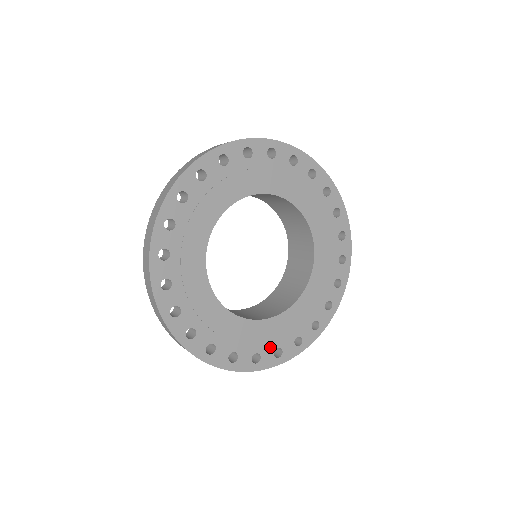
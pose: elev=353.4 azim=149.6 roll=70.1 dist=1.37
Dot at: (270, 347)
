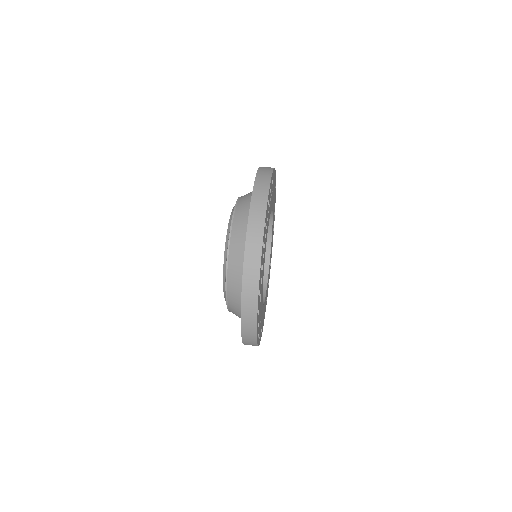
Dot at: occluded
